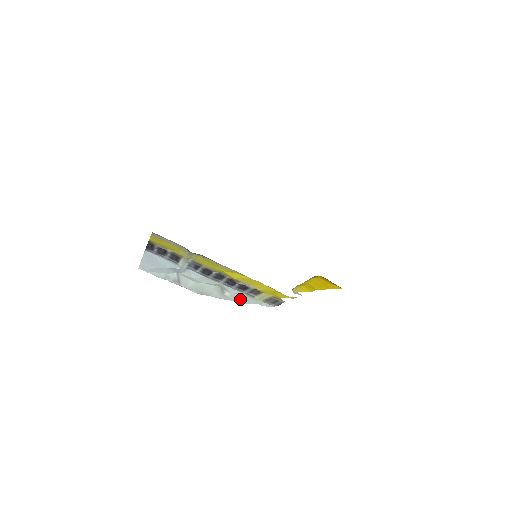
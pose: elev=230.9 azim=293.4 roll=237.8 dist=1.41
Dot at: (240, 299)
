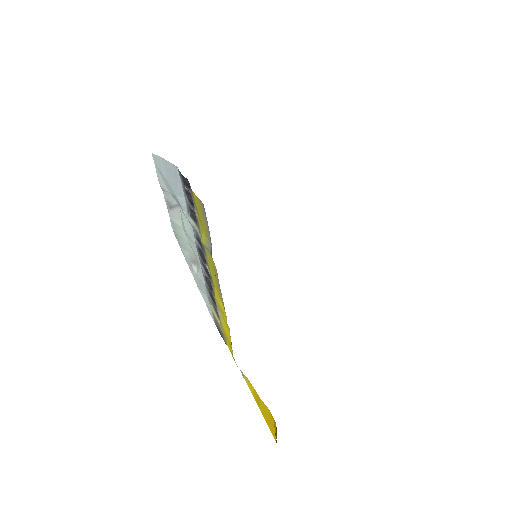
Dot at: (199, 283)
